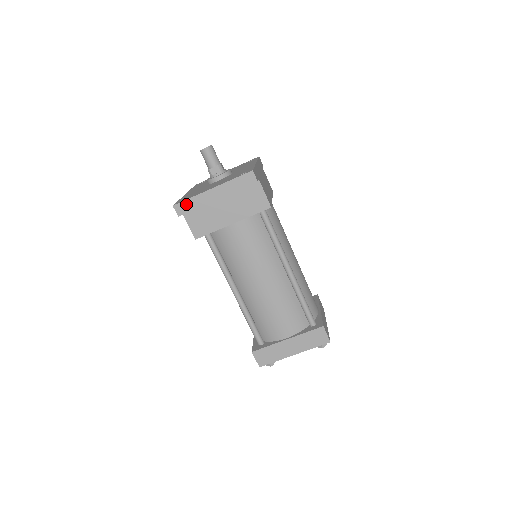
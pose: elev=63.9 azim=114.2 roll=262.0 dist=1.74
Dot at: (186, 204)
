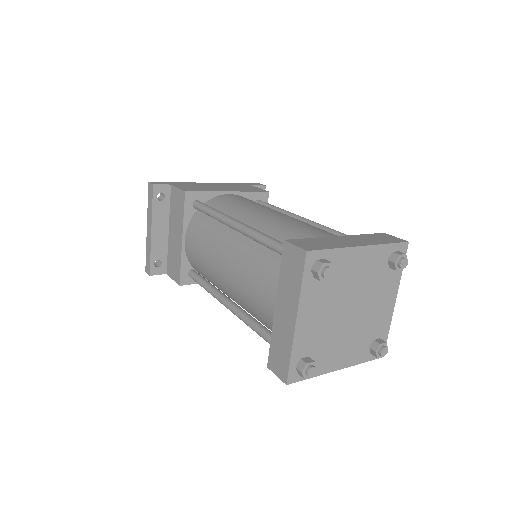
Dot at: (147, 260)
